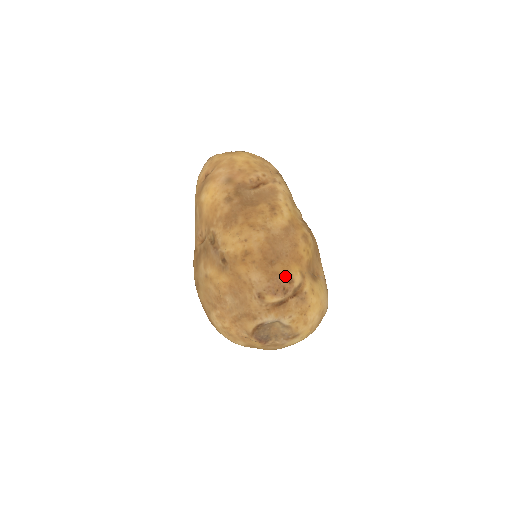
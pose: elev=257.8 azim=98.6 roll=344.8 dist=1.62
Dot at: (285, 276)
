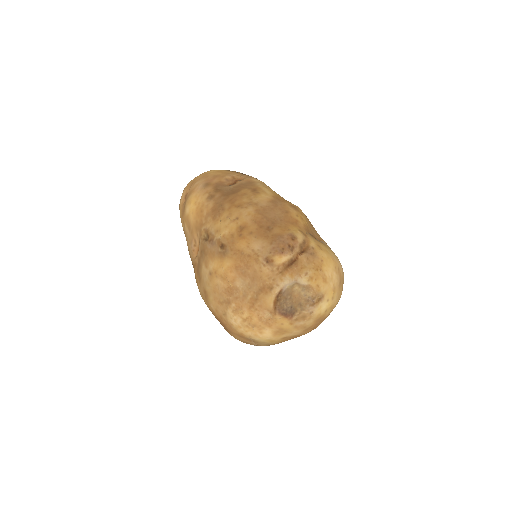
Dot at: (286, 235)
